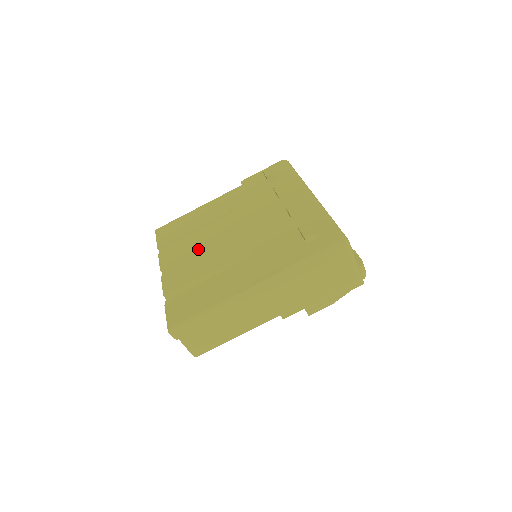
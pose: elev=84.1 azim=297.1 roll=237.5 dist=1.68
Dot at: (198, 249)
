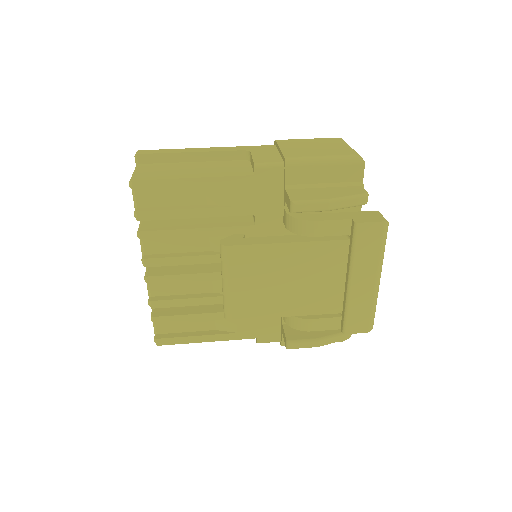
Dot at: occluded
